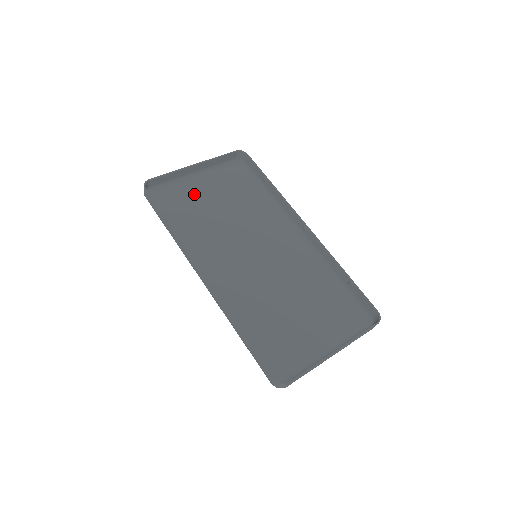
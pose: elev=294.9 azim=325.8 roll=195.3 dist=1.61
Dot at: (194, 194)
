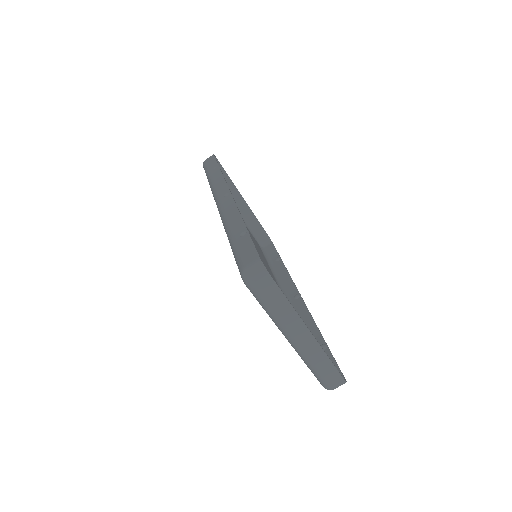
Dot at: occluded
